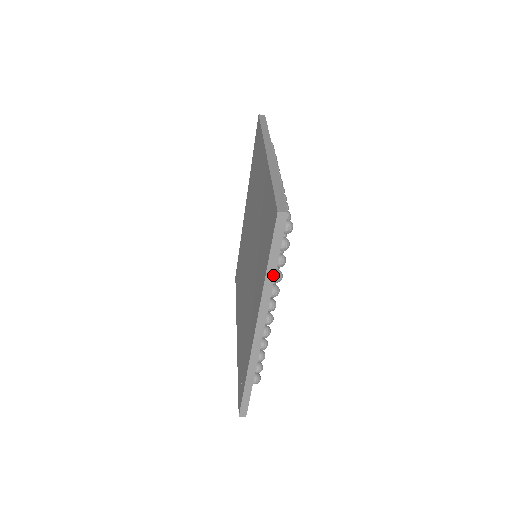
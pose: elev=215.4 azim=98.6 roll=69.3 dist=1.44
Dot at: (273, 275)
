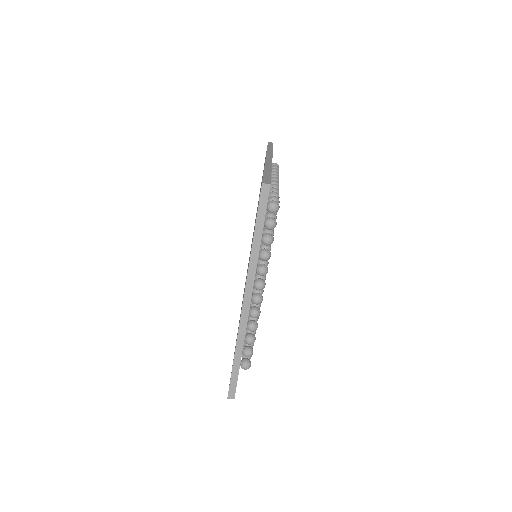
Dot at: (272, 150)
